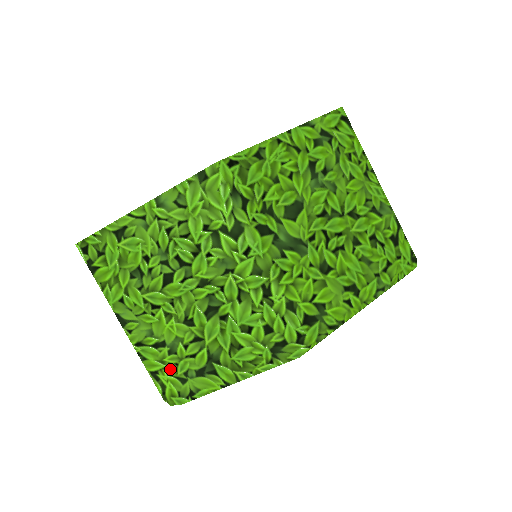
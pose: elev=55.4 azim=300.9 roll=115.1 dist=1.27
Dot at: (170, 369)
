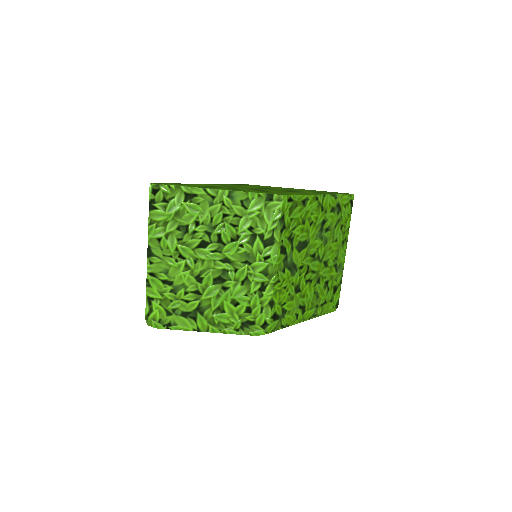
Dot at: (164, 302)
